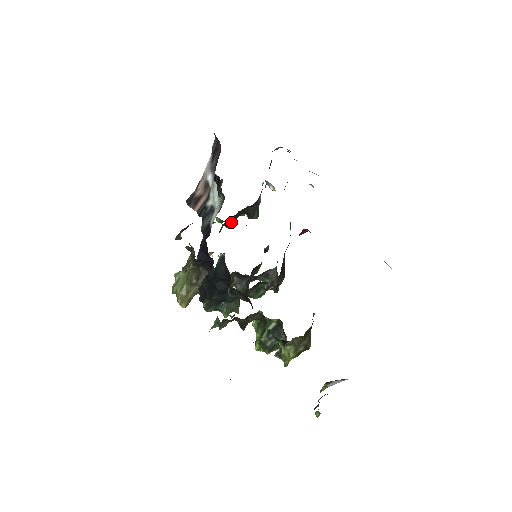
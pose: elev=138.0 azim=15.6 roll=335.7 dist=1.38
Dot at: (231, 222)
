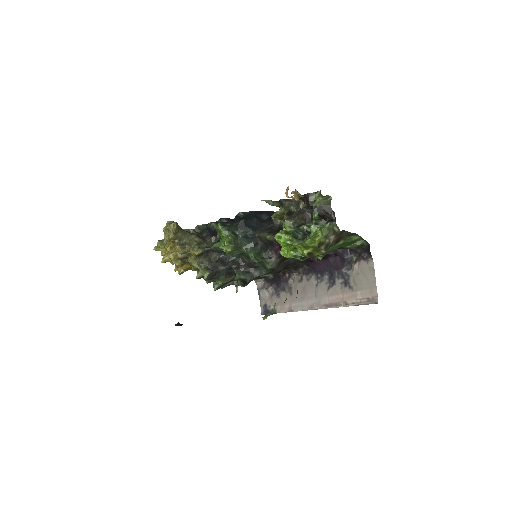
Dot at: occluded
